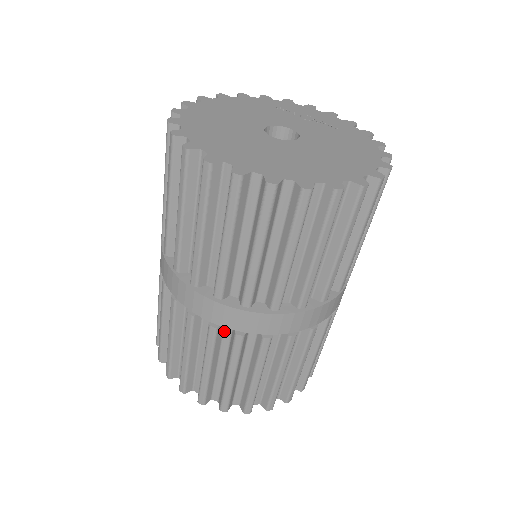
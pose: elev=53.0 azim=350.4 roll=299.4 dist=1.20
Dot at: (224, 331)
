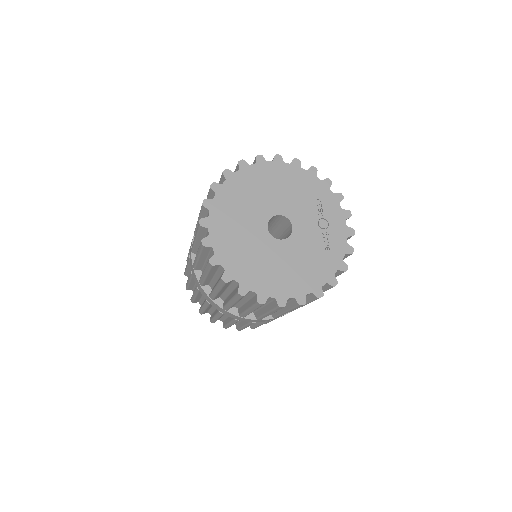
Dot at: occluded
